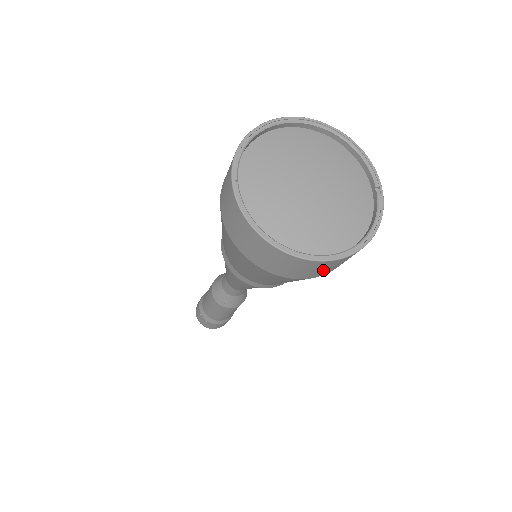
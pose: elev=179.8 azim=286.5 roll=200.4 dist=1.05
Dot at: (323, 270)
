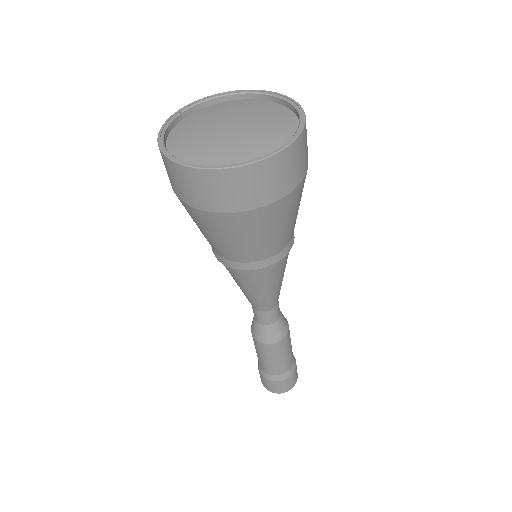
Dot at: (200, 192)
